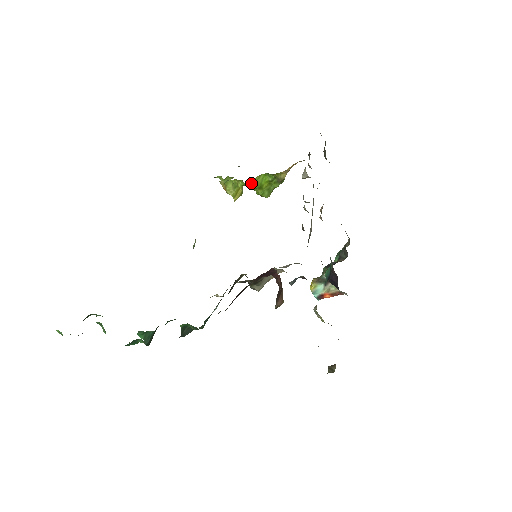
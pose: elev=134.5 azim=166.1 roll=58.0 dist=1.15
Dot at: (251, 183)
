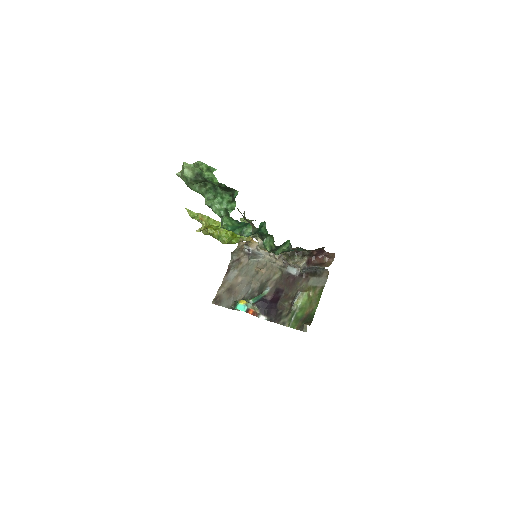
Dot at: occluded
